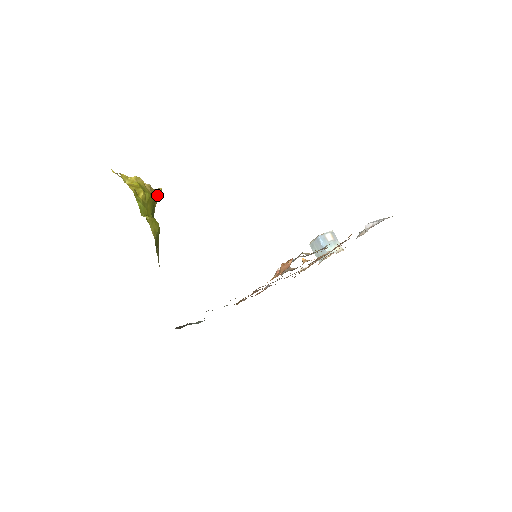
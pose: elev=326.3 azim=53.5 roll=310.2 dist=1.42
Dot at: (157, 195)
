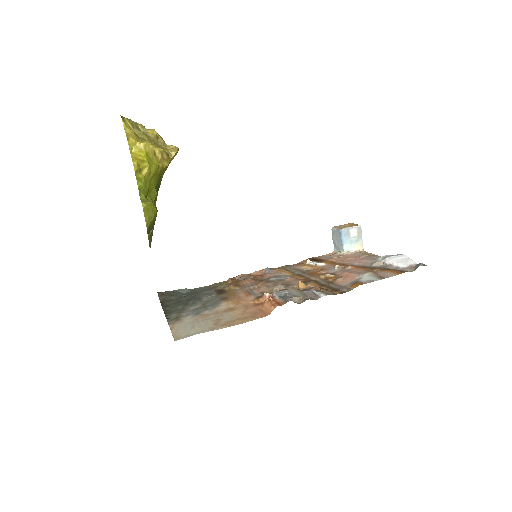
Dot at: (169, 161)
